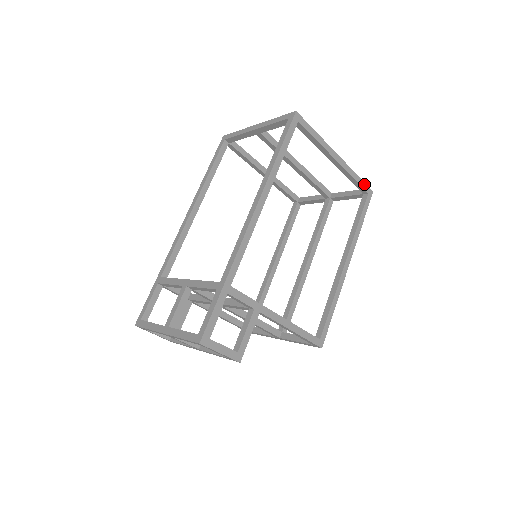
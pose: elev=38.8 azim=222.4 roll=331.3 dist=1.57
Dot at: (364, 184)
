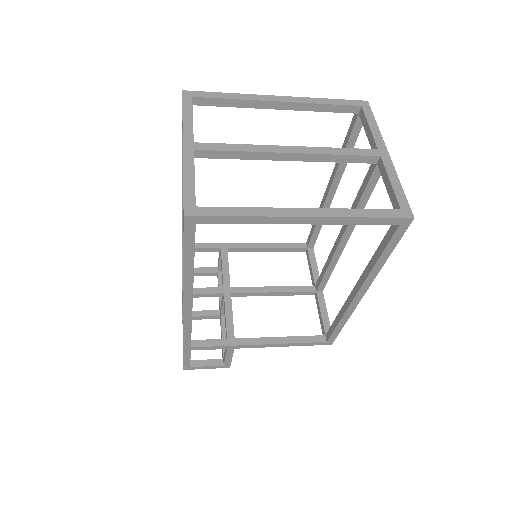
Dot at: (386, 219)
